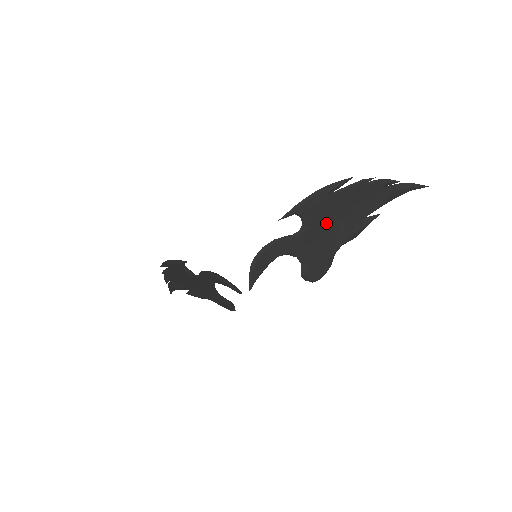
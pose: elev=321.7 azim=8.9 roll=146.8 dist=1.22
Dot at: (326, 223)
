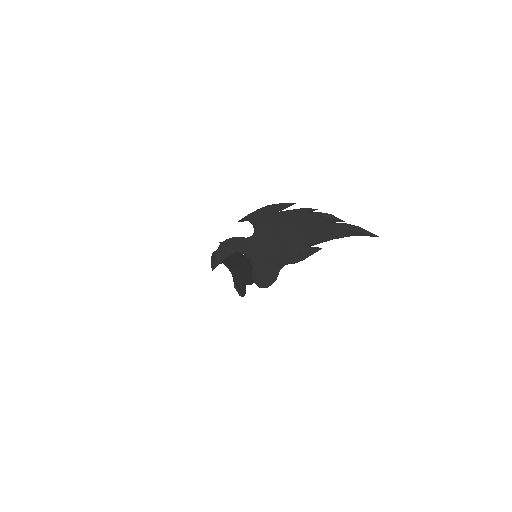
Dot at: (273, 238)
